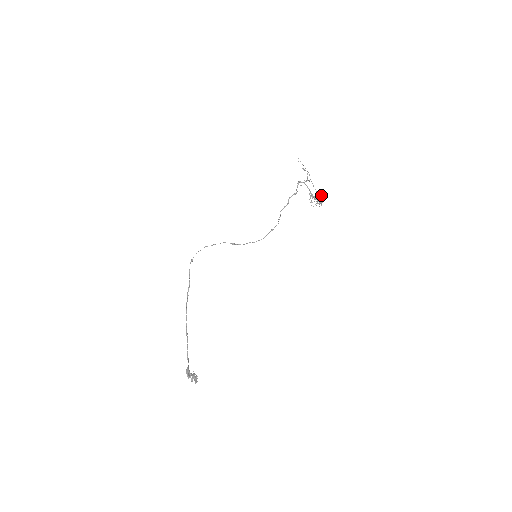
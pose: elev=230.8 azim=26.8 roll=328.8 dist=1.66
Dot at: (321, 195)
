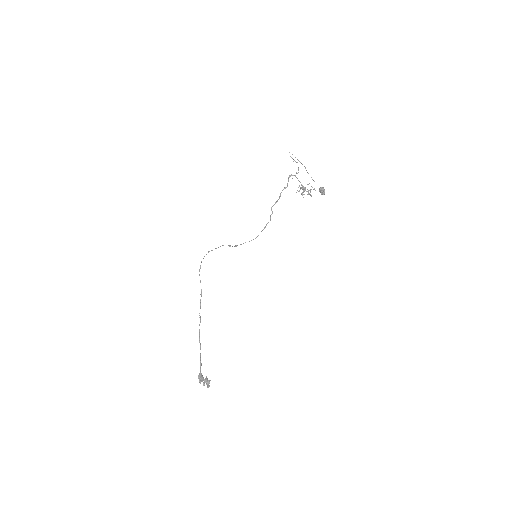
Dot at: occluded
